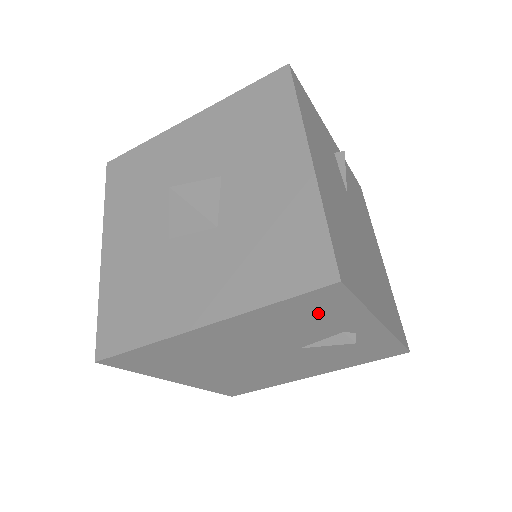
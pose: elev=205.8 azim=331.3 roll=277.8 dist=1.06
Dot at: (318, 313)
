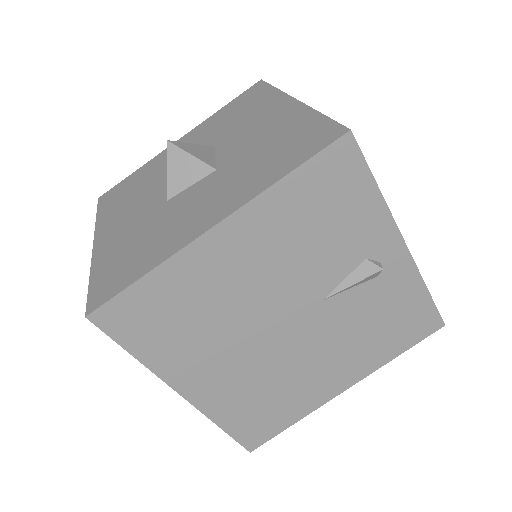
Dot at: (335, 205)
